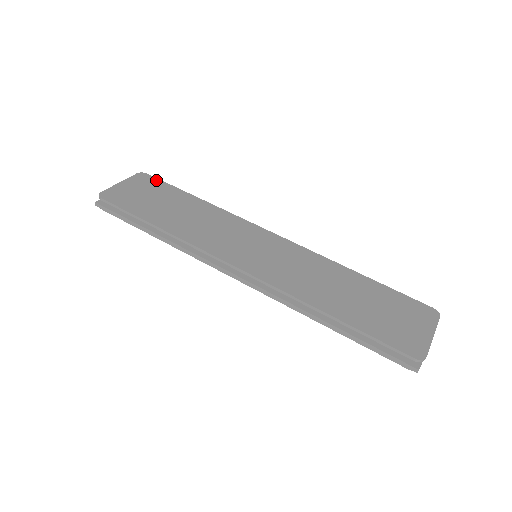
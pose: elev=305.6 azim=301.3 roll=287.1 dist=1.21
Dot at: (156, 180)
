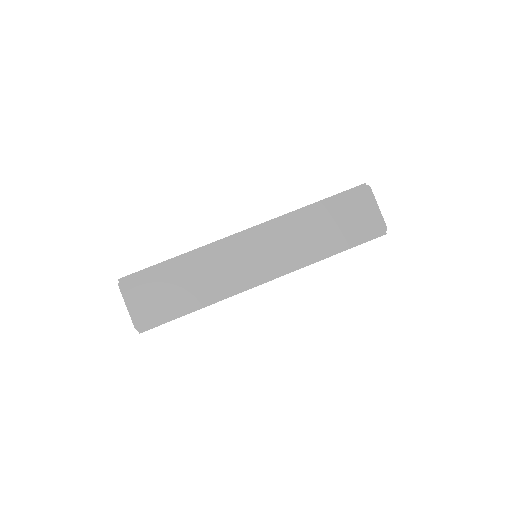
Dot at: (136, 277)
